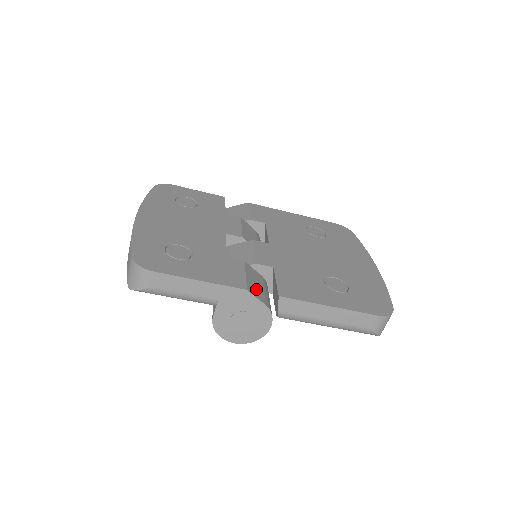
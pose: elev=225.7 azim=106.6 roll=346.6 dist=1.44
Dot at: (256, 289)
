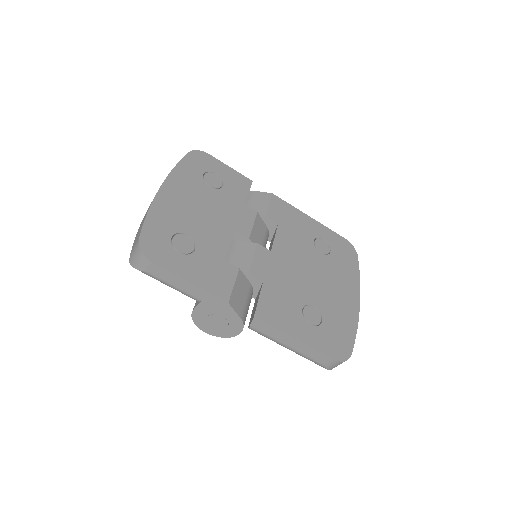
Dot at: (238, 301)
